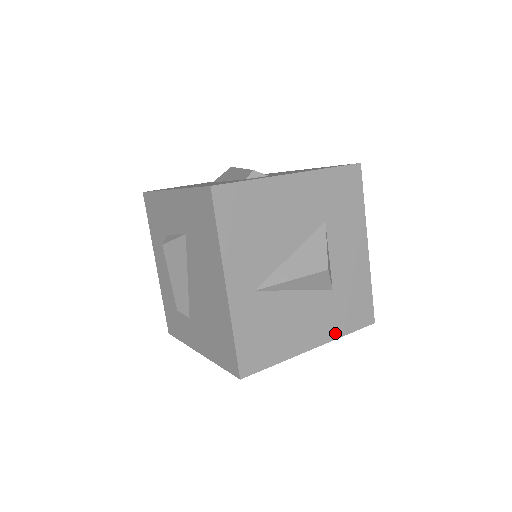
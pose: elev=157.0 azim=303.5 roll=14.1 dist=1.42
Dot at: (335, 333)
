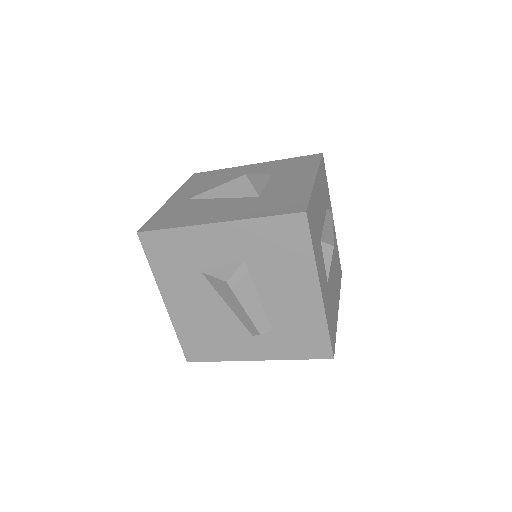
Dot at: (247, 216)
